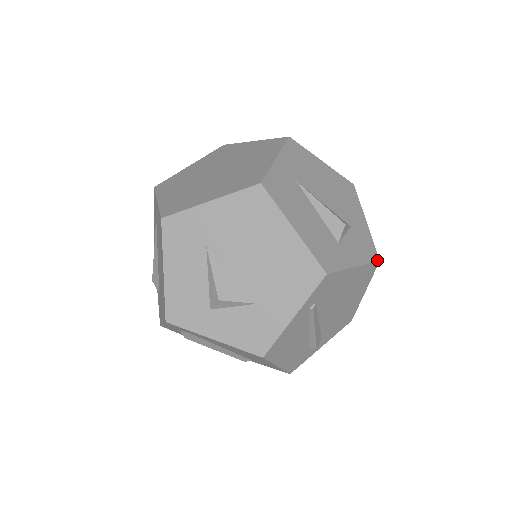
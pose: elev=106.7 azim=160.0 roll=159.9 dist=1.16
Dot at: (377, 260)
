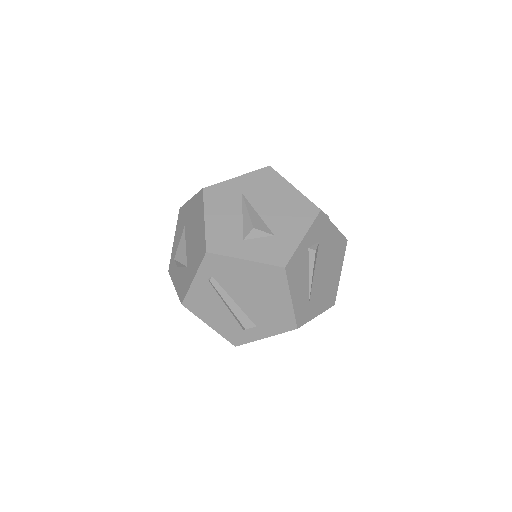
Dot at: (281, 266)
